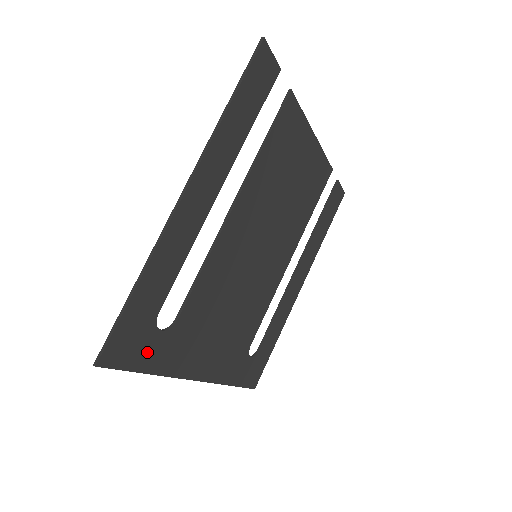
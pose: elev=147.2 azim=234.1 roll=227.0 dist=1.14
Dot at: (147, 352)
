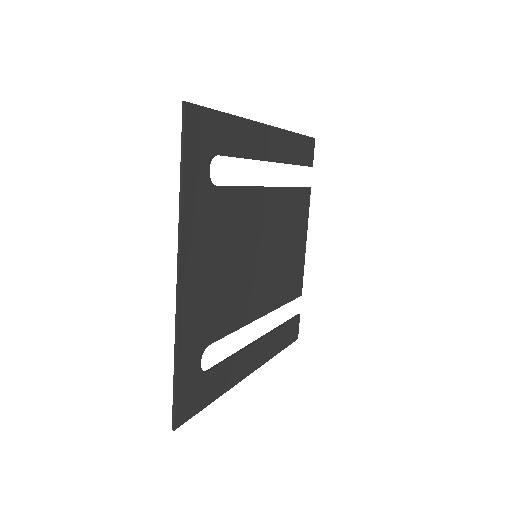
Dot at: (196, 164)
